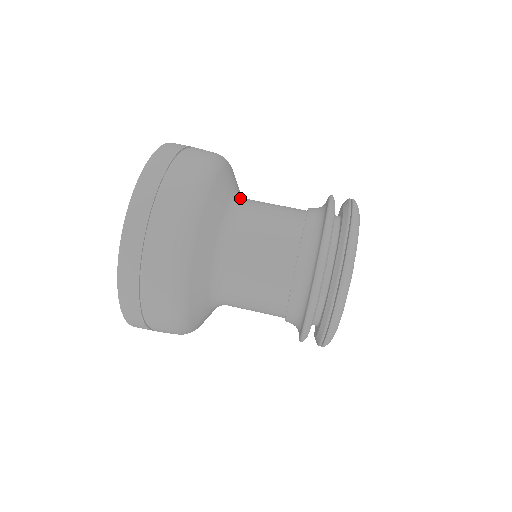
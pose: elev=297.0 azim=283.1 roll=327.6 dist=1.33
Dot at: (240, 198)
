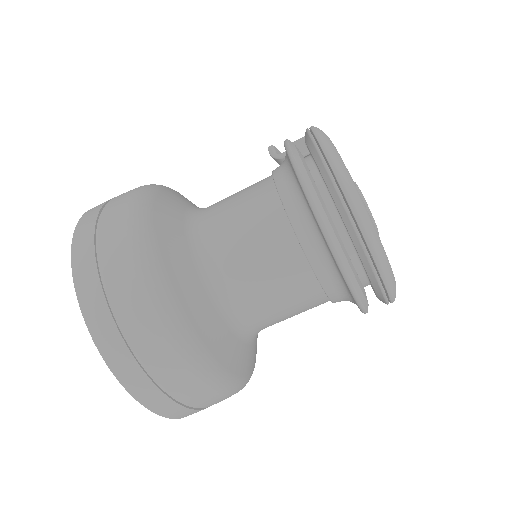
Dot at: (205, 263)
